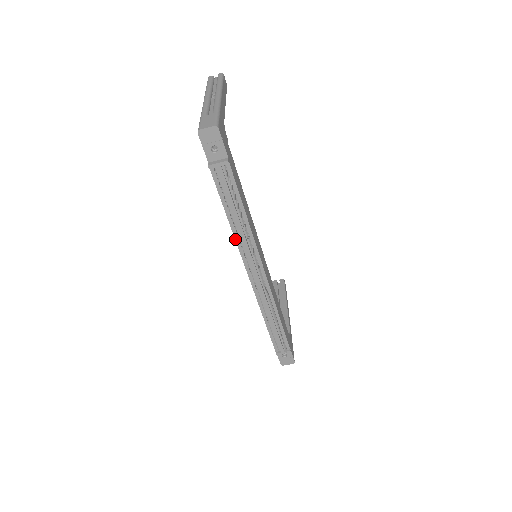
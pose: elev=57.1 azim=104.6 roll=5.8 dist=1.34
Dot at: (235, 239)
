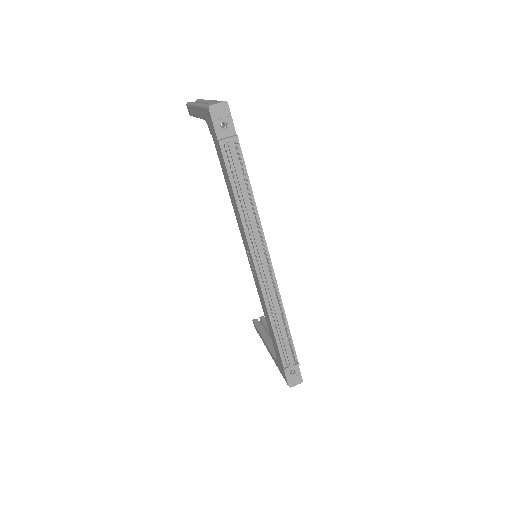
Dot at: (243, 225)
